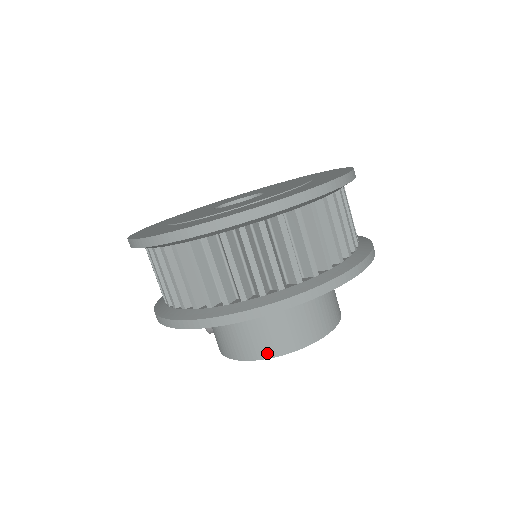
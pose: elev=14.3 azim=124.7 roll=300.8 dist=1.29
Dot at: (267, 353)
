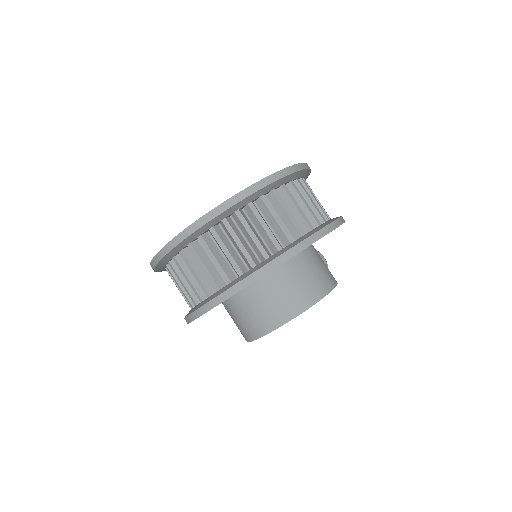
Dot at: (253, 336)
